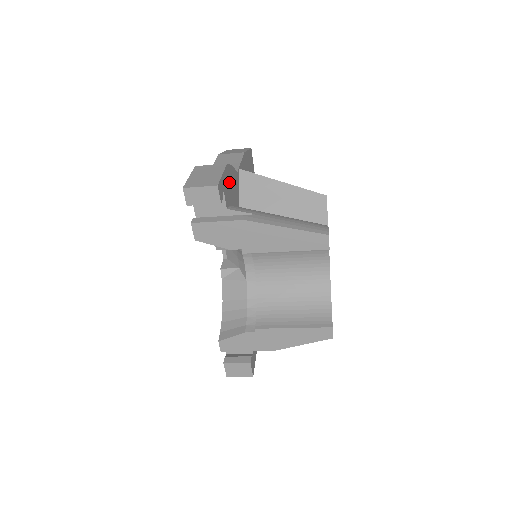
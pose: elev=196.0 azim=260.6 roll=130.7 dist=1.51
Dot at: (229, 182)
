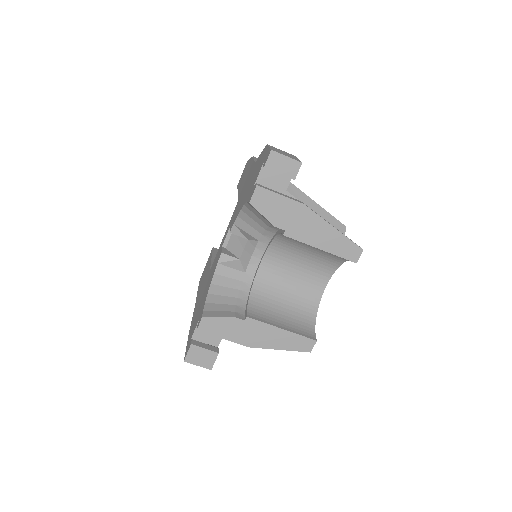
Dot at: occluded
